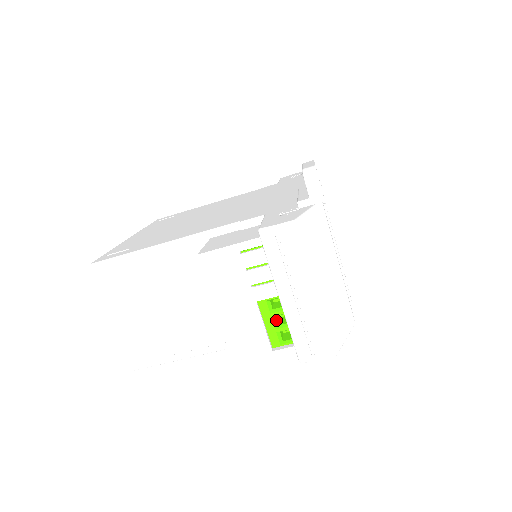
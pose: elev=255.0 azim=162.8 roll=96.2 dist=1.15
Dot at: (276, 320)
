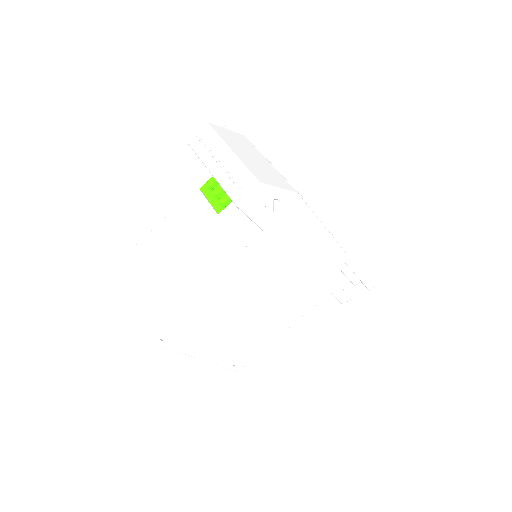
Dot at: (219, 198)
